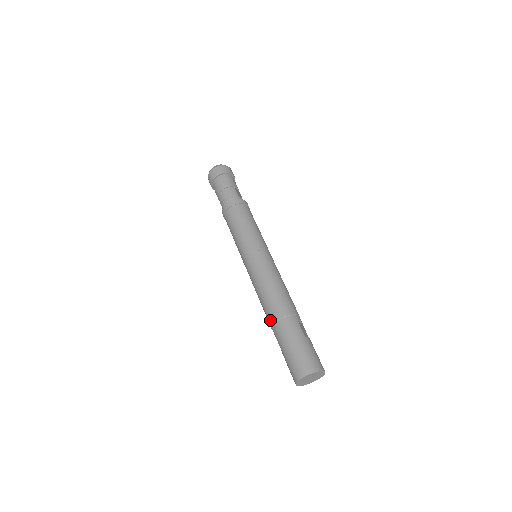
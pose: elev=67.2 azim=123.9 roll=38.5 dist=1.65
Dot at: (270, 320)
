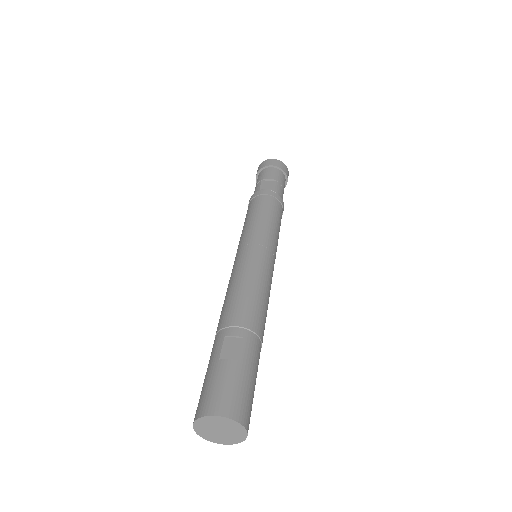
Dot at: occluded
